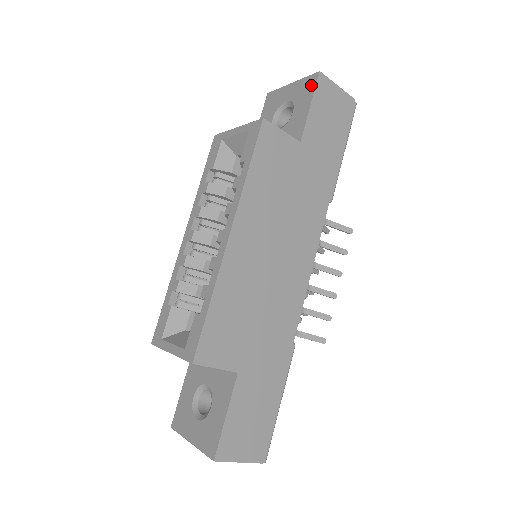
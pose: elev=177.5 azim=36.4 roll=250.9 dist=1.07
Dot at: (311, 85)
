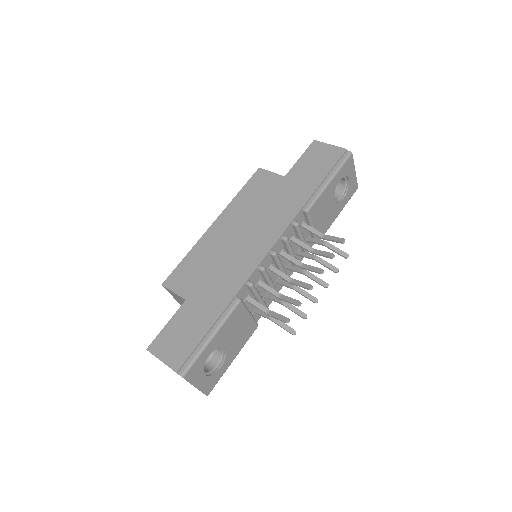
Dot at: occluded
